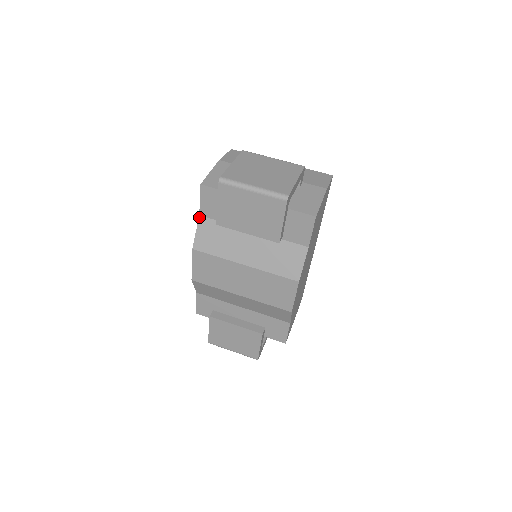
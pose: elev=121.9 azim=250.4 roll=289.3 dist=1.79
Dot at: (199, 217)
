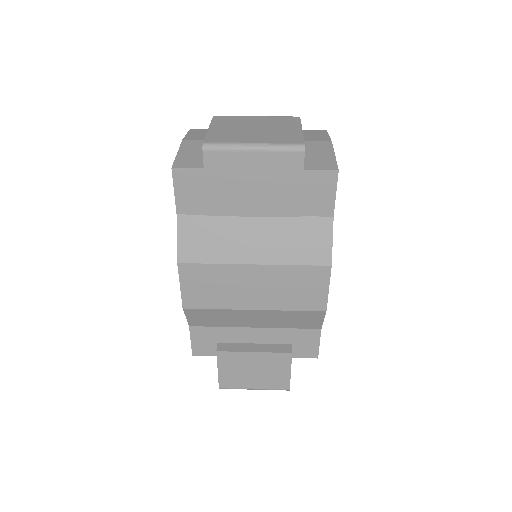
Dot at: (177, 217)
